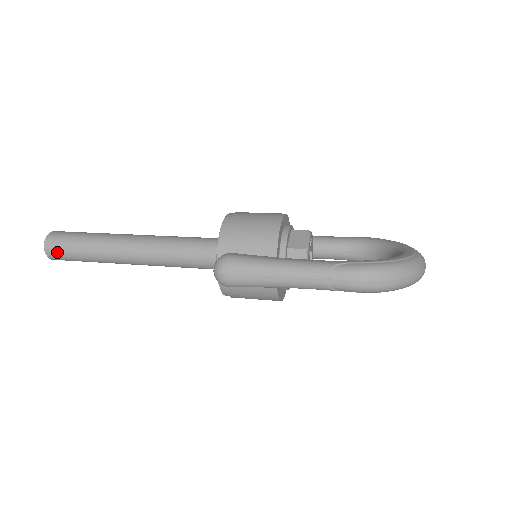
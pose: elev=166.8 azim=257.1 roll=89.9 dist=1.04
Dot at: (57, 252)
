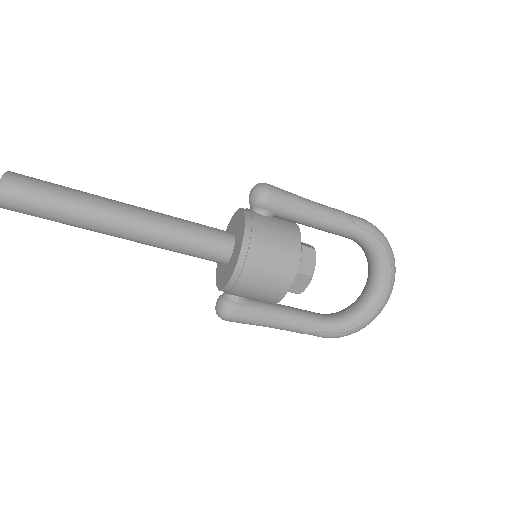
Dot at: (26, 177)
